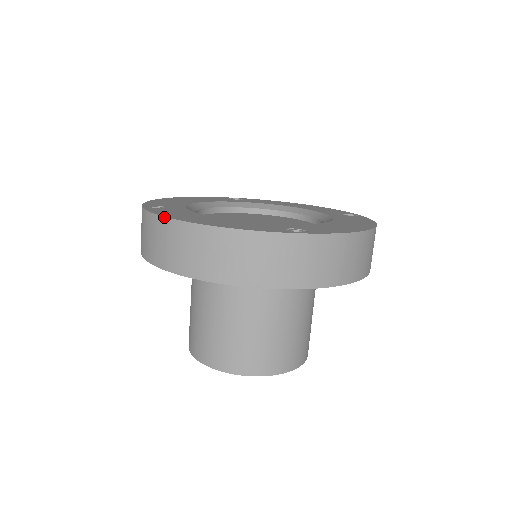
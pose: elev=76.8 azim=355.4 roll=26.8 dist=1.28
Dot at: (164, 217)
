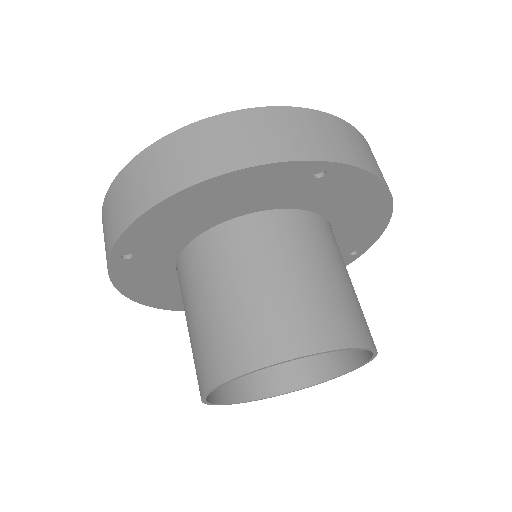
Dot at: (139, 153)
